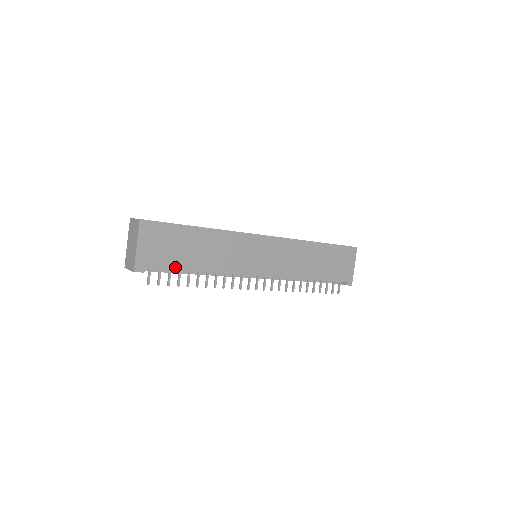
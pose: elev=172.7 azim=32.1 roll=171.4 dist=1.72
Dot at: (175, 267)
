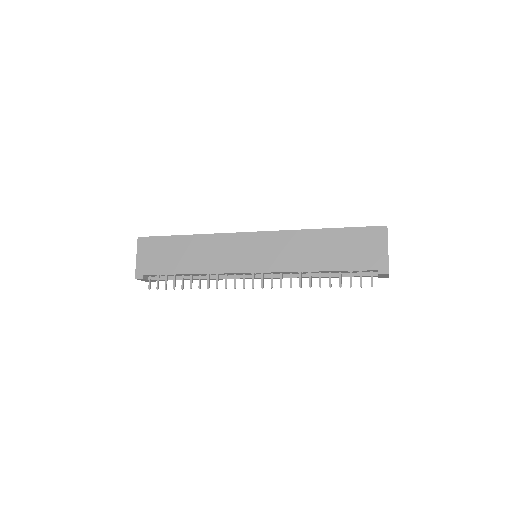
Dot at: (167, 272)
